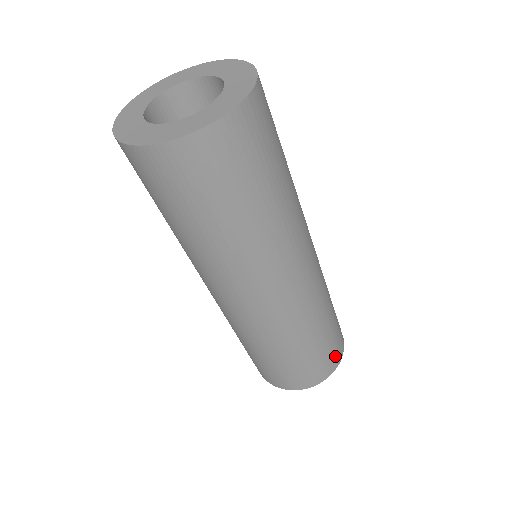
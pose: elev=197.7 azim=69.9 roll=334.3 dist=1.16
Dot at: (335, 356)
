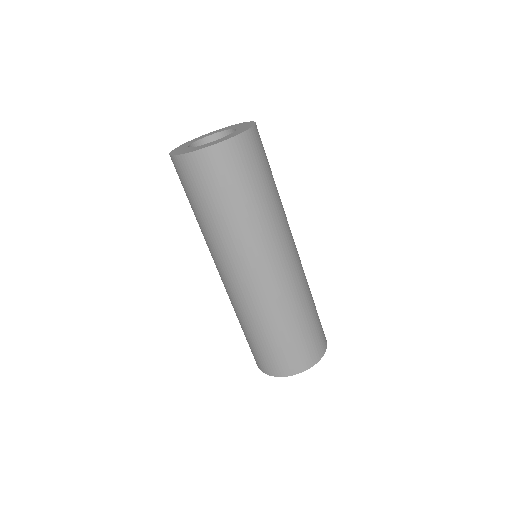
Dot at: (321, 343)
